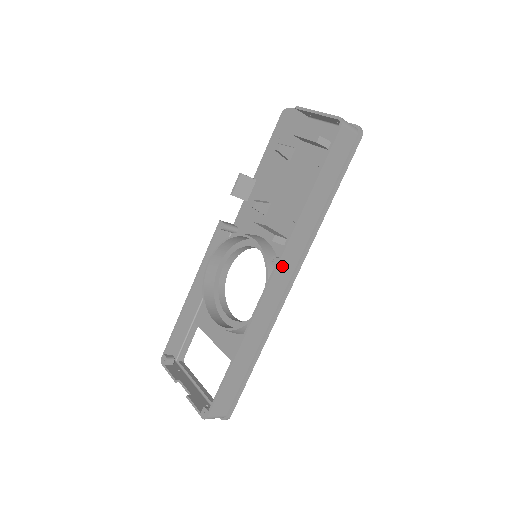
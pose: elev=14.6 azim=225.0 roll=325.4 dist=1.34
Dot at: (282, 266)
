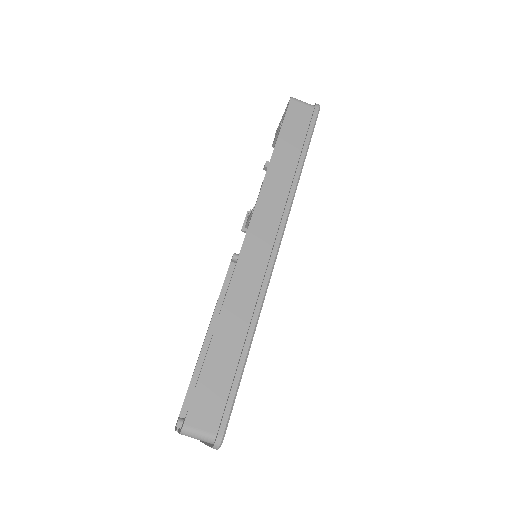
Dot at: (258, 222)
